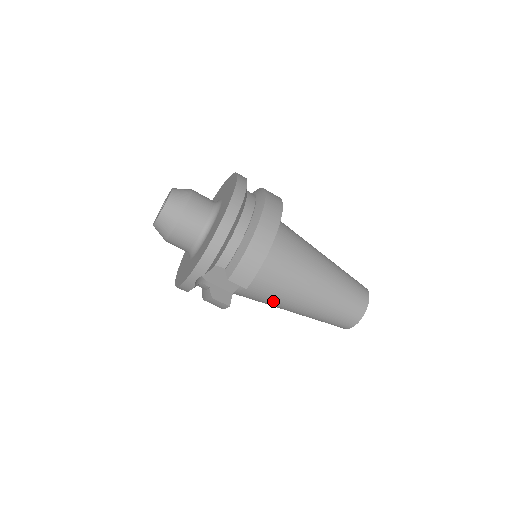
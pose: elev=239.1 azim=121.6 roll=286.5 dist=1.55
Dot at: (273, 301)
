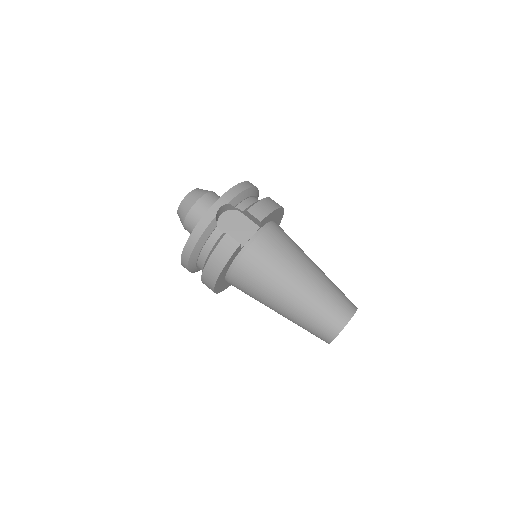
Dot at: (275, 268)
